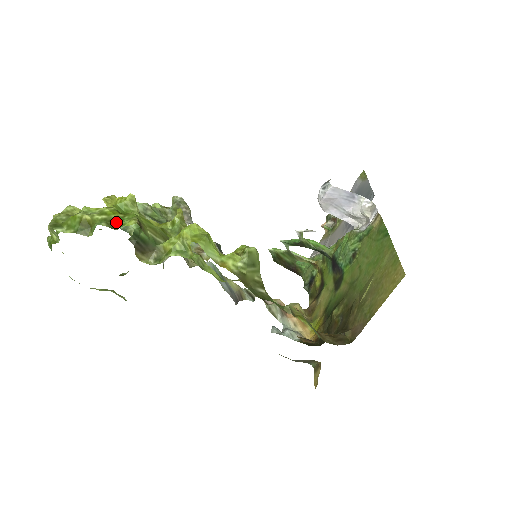
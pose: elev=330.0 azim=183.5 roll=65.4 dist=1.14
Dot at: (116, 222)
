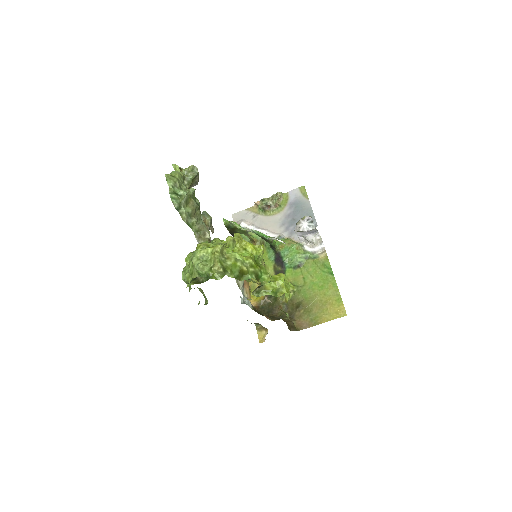
Dot at: (259, 276)
